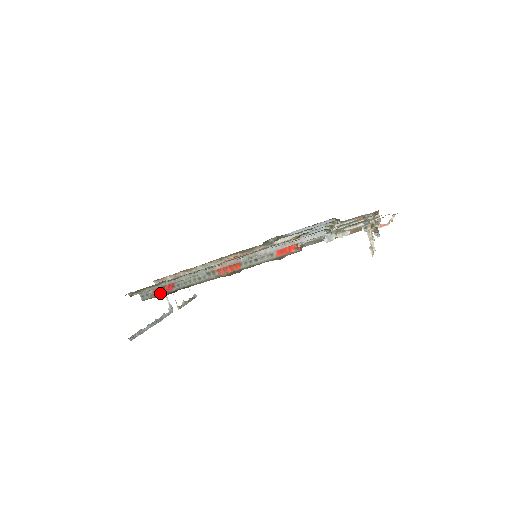
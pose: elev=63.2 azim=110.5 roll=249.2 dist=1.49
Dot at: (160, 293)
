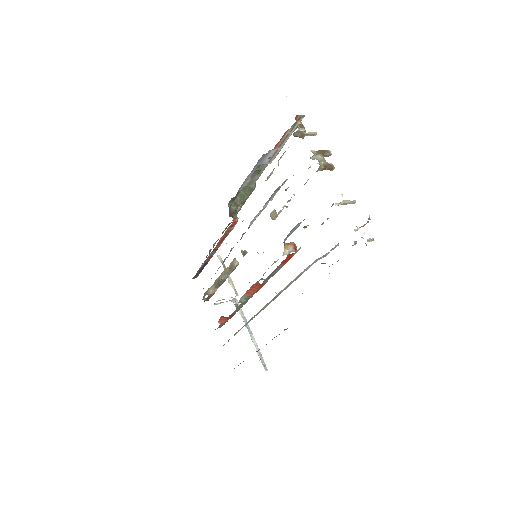
Dot at: occluded
